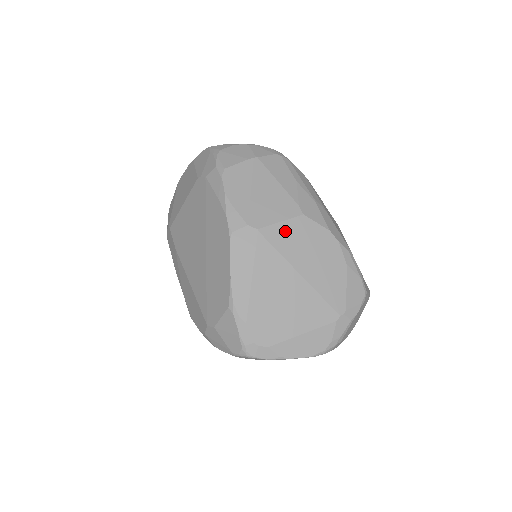
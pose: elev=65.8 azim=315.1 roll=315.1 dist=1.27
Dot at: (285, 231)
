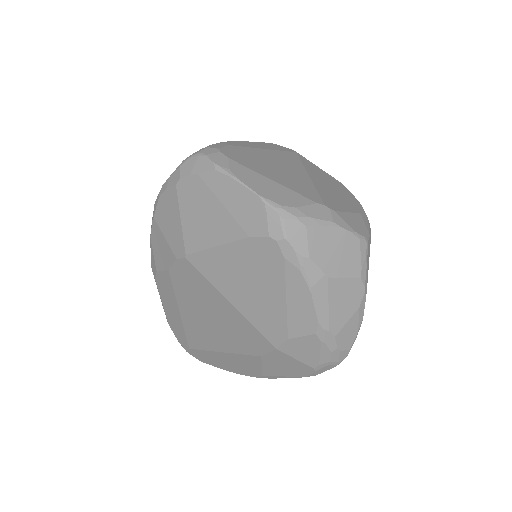
Dot at: (318, 169)
